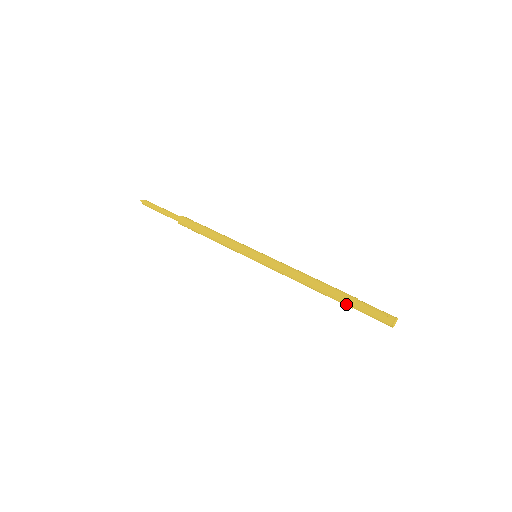
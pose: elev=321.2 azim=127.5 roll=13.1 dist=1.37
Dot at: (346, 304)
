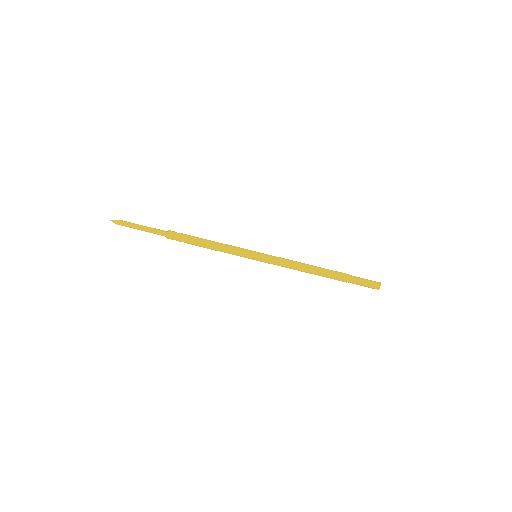
Dot at: (342, 281)
